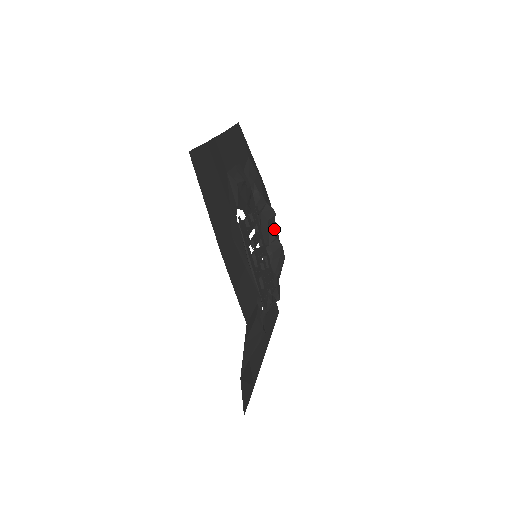
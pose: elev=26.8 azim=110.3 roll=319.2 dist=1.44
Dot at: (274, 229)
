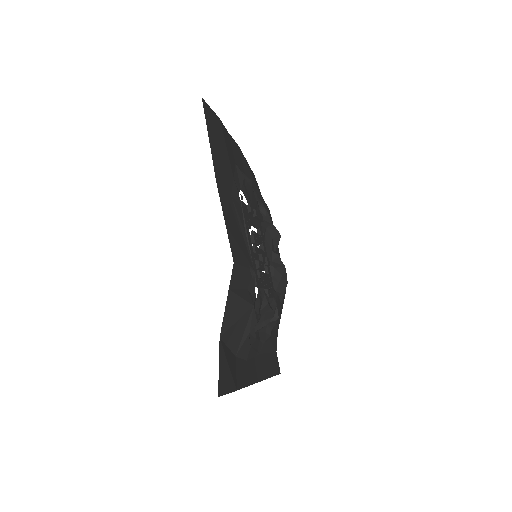
Dot at: occluded
